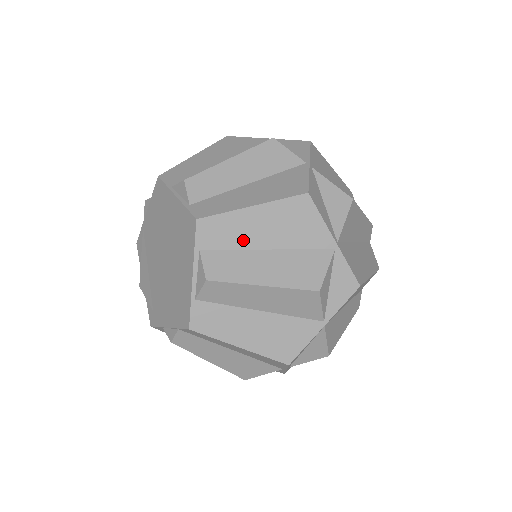
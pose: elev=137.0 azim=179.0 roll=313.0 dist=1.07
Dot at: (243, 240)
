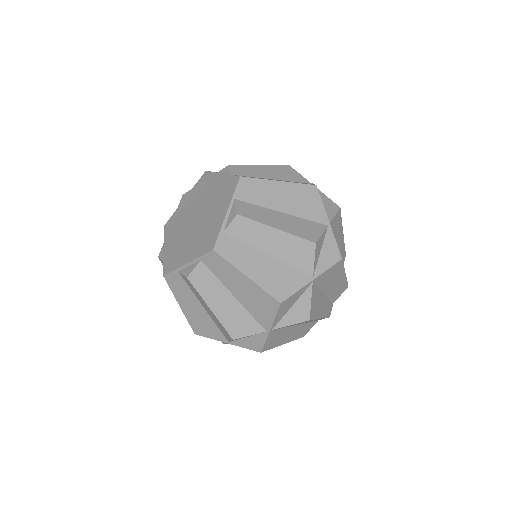
Dot at: (227, 281)
